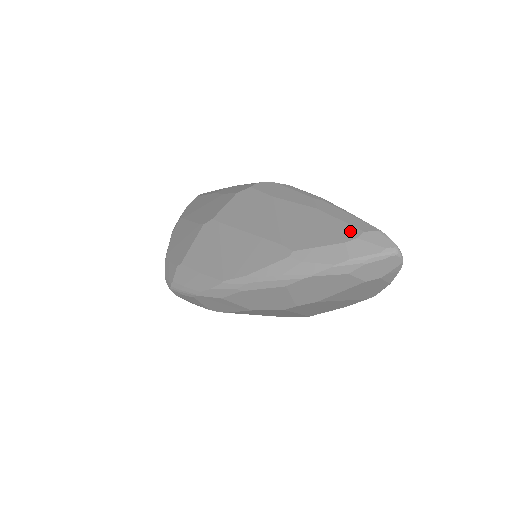
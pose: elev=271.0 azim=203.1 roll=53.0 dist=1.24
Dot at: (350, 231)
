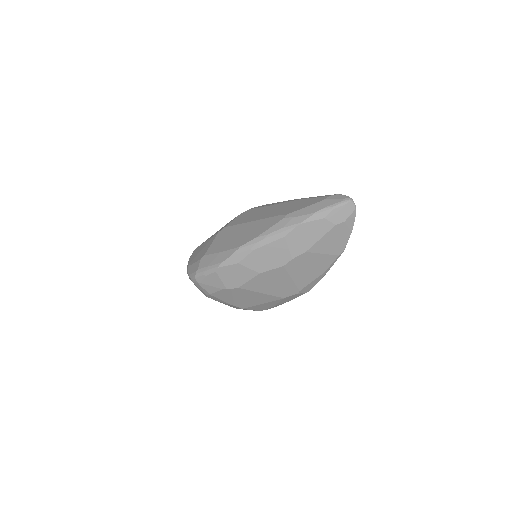
Dot at: (321, 198)
